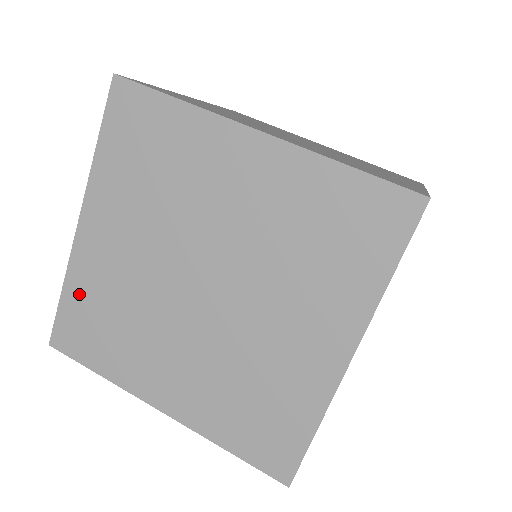
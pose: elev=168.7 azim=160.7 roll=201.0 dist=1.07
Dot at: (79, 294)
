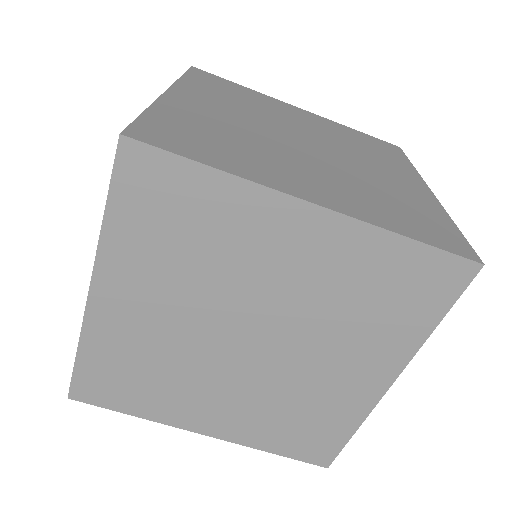
Dot at: (100, 355)
